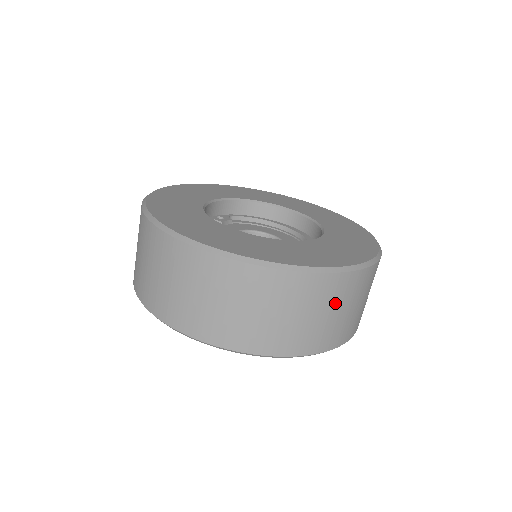
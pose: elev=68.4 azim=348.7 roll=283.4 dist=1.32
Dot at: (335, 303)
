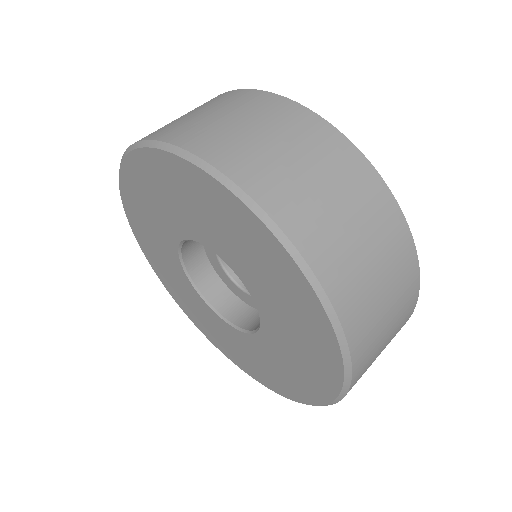
Dot at: (278, 129)
